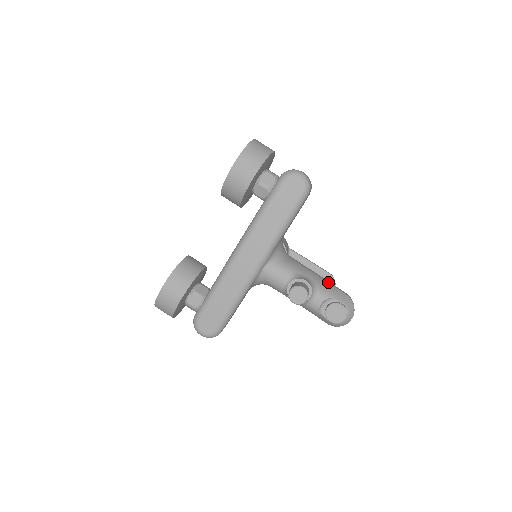
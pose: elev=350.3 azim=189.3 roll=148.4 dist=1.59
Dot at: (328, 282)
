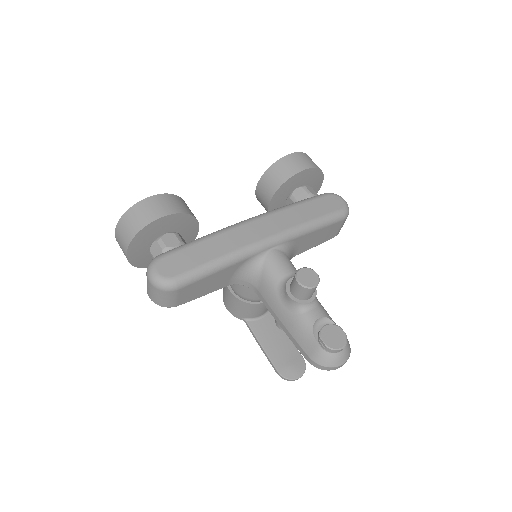
Dot at: occluded
